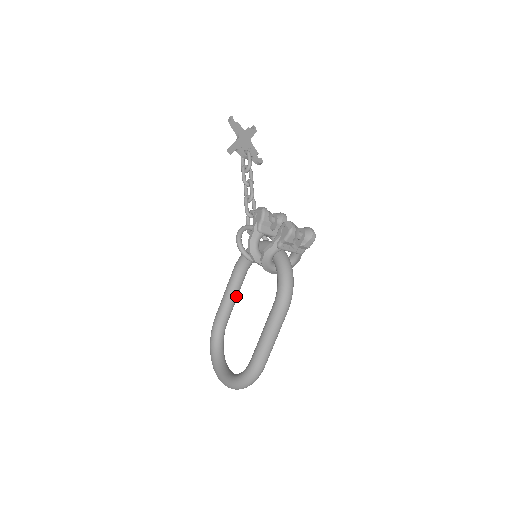
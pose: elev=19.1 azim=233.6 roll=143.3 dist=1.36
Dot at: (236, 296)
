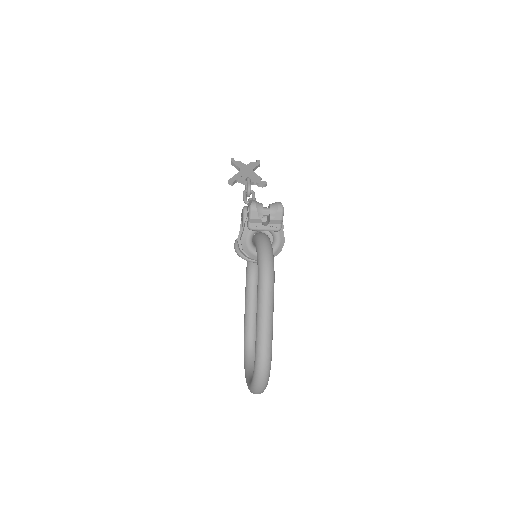
Dot at: (255, 304)
